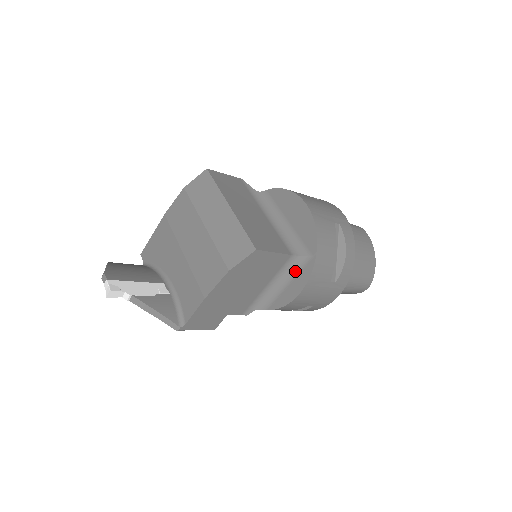
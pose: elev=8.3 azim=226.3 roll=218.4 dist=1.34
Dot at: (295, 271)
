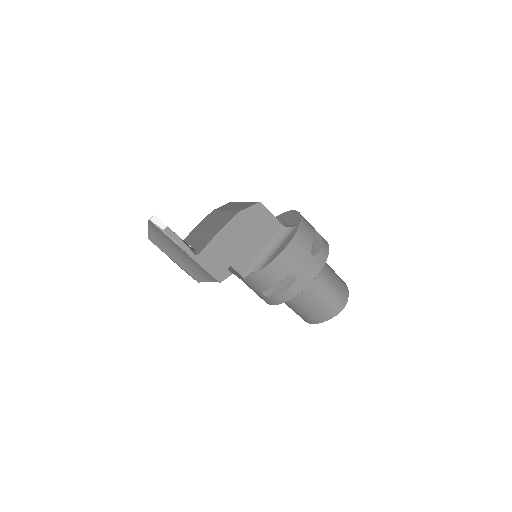
Dot at: (285, 238)
